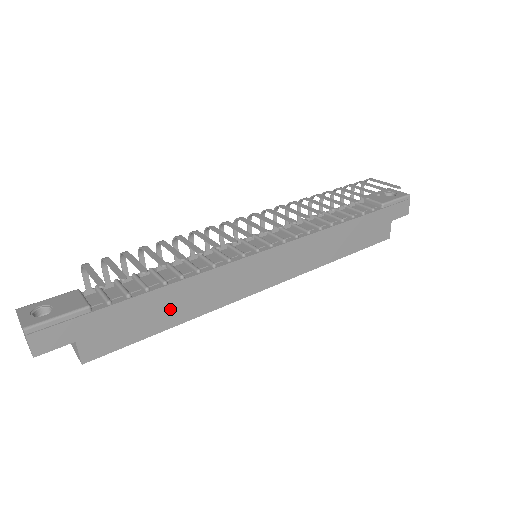
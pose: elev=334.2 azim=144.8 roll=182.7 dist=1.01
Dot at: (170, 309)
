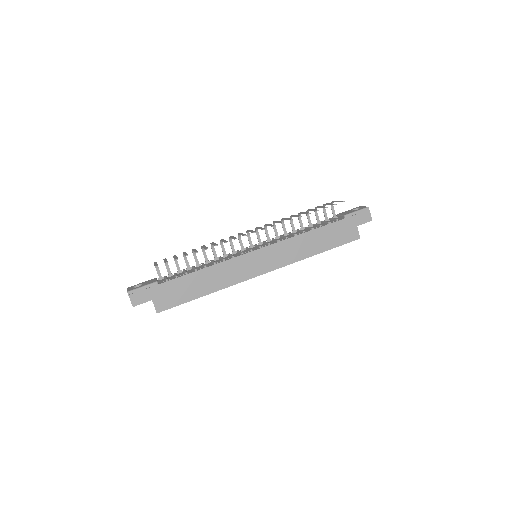
Dot at: (201, 285)
